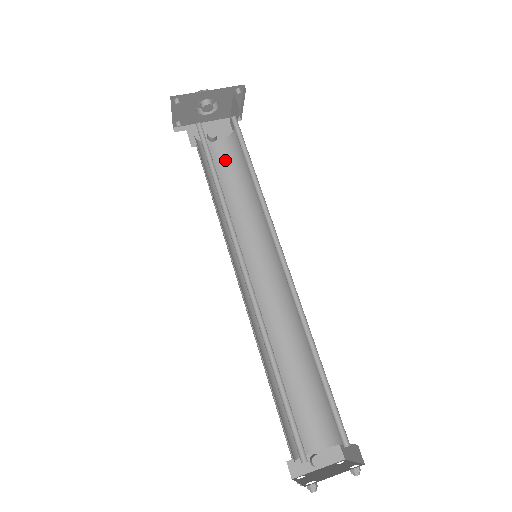
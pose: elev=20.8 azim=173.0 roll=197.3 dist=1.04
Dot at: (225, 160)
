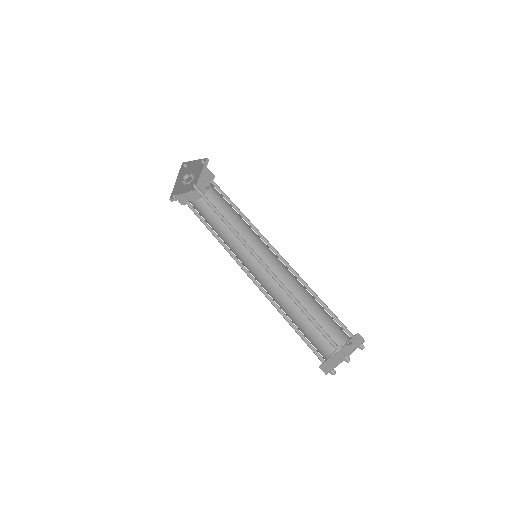
Dot at: (219, 196)
